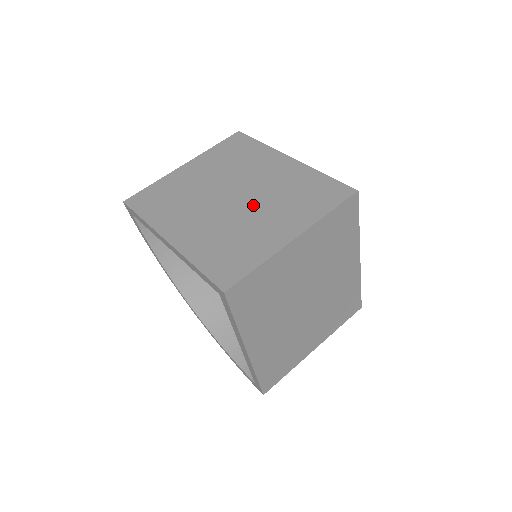
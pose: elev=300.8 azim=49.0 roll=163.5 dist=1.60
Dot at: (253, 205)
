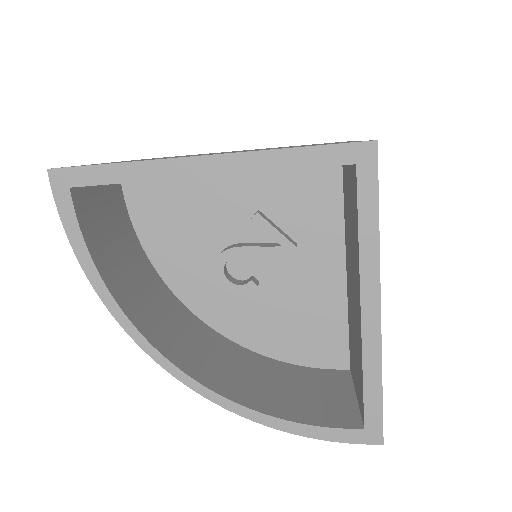
Dot at: occluded
